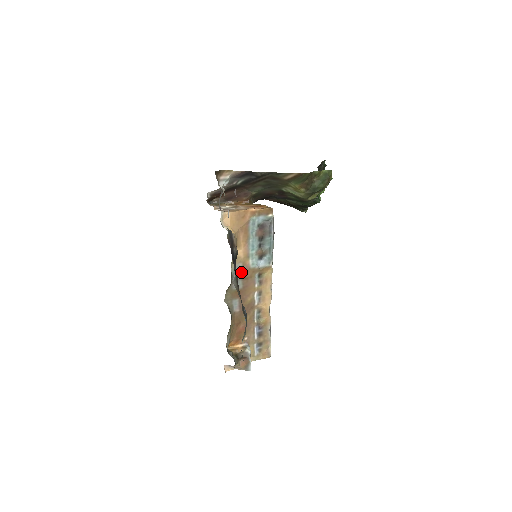
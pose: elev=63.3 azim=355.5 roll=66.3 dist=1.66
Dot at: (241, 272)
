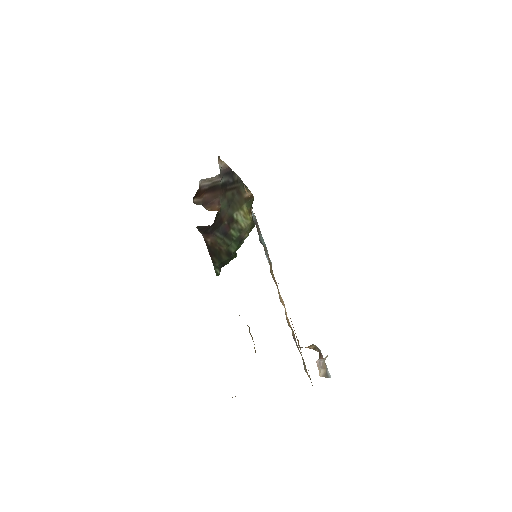
Dot at: (267, 255)
